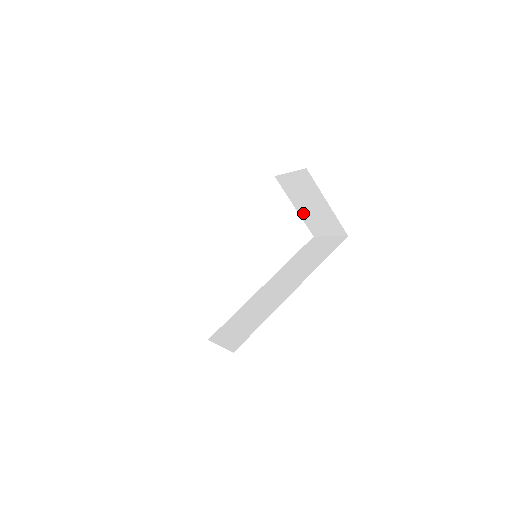
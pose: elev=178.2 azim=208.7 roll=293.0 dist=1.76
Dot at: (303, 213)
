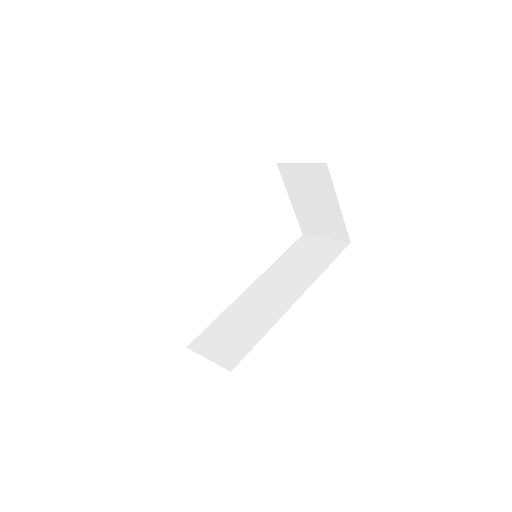
Dot at: (299, 208)
